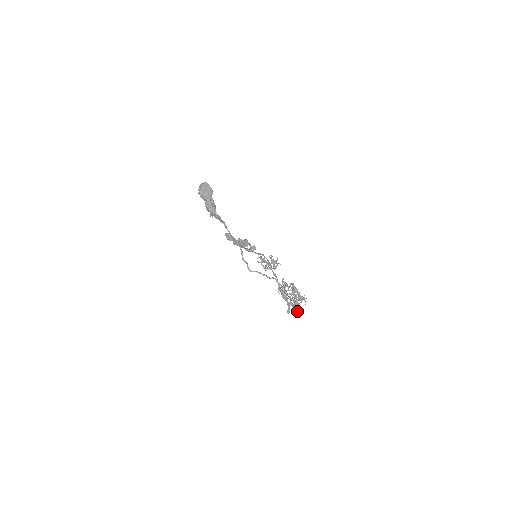
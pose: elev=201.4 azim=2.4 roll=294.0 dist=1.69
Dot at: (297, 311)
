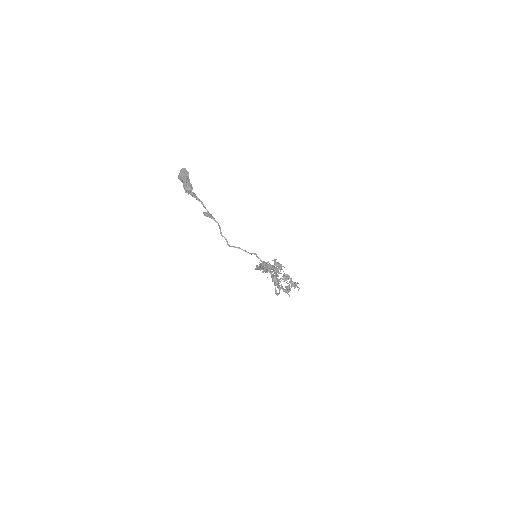
Dot at: (289, 296)
